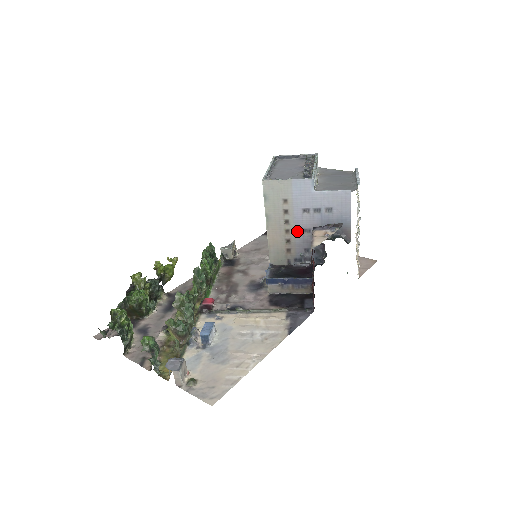
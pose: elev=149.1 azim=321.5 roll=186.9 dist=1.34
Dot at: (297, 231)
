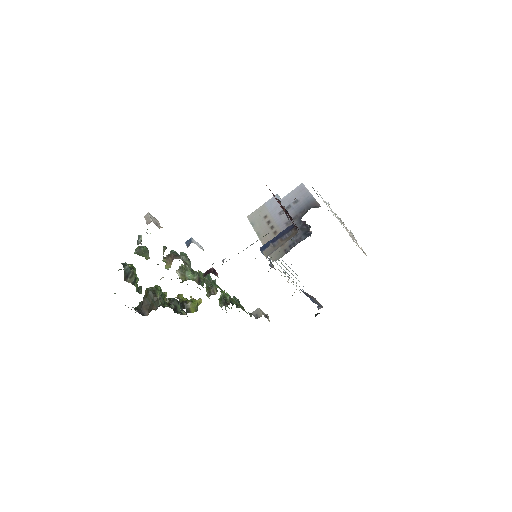
Dot at: (282, 228)
